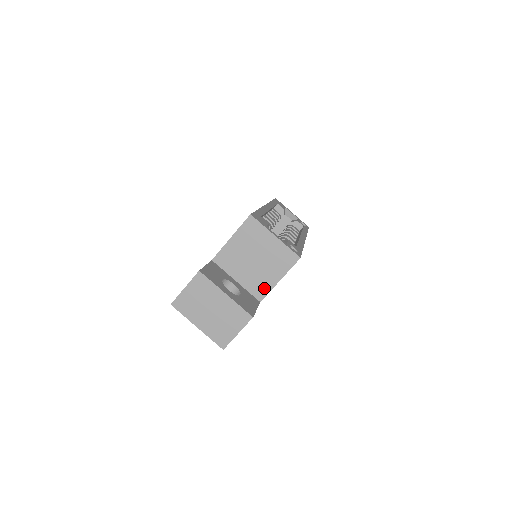
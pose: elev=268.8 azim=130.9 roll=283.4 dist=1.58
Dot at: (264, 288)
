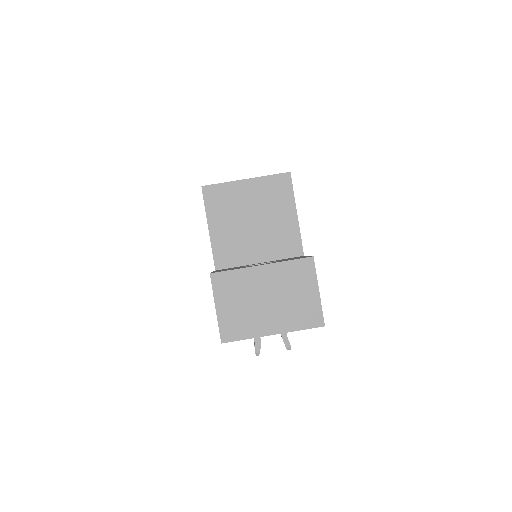
Dot at: (292, 239)
